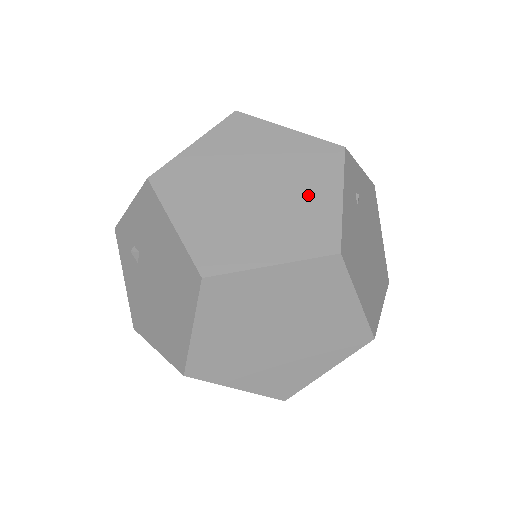
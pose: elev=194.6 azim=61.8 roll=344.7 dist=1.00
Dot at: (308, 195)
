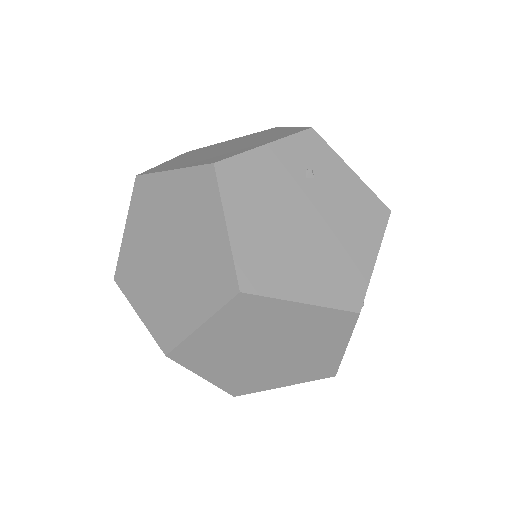
Dot at: (247, 146)
